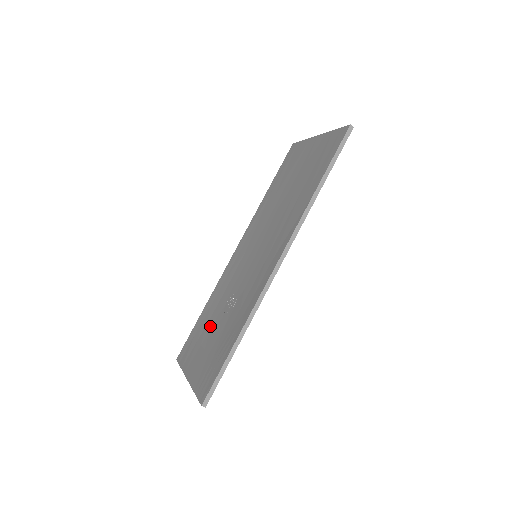
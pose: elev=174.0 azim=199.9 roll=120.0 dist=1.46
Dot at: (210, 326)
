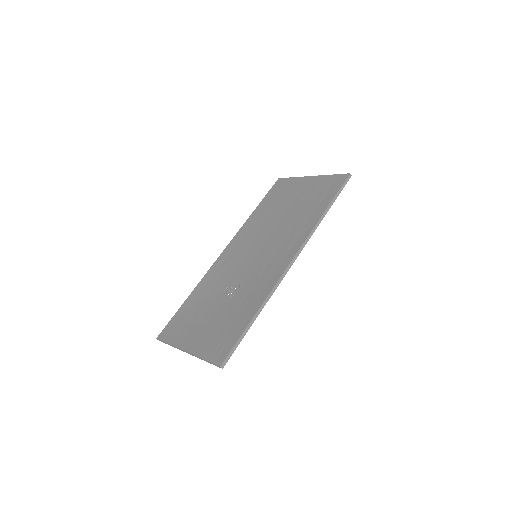
Dot at: (205, 309)
